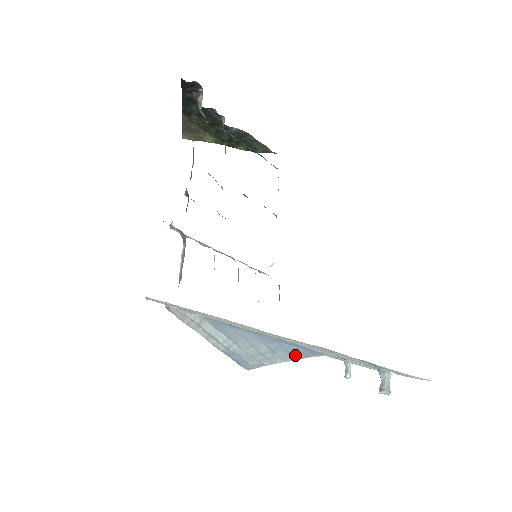
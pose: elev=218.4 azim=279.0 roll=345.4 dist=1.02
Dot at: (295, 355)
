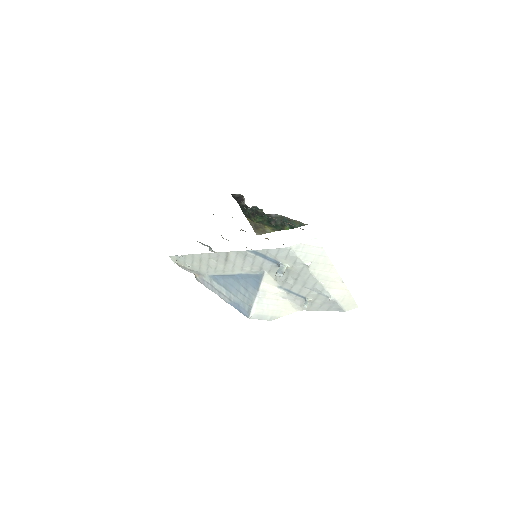
Dot at: (255, 286)
